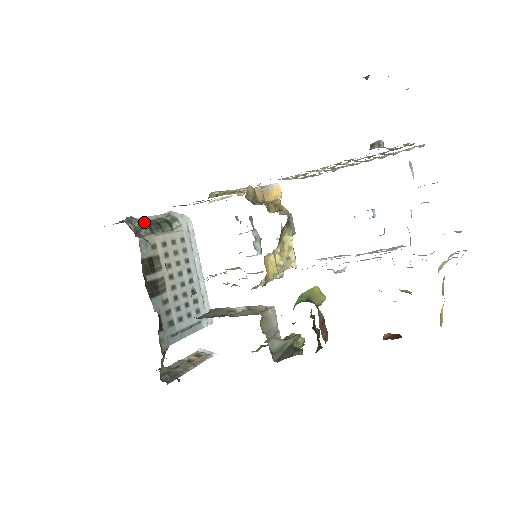
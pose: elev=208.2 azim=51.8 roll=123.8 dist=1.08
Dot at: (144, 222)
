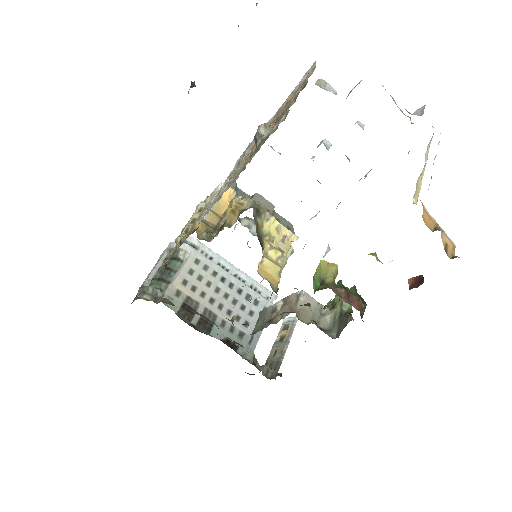
Dot at: (155, 279)
